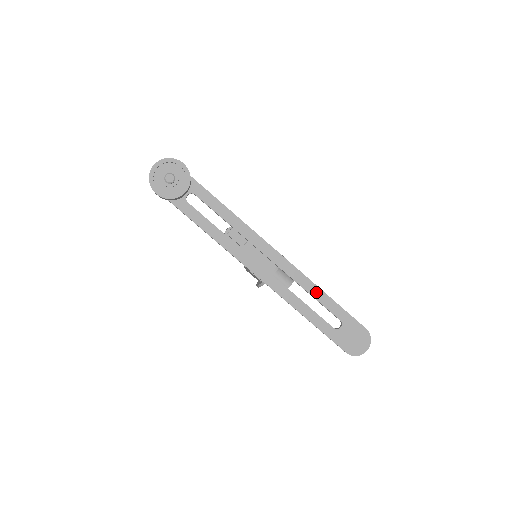
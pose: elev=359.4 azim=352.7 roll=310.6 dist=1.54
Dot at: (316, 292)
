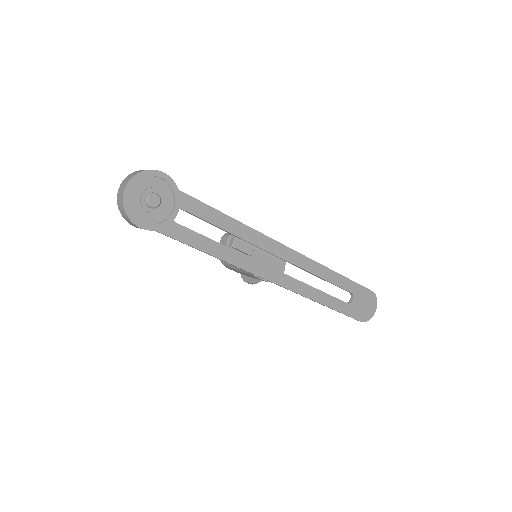
Dot at: (328, 274)
